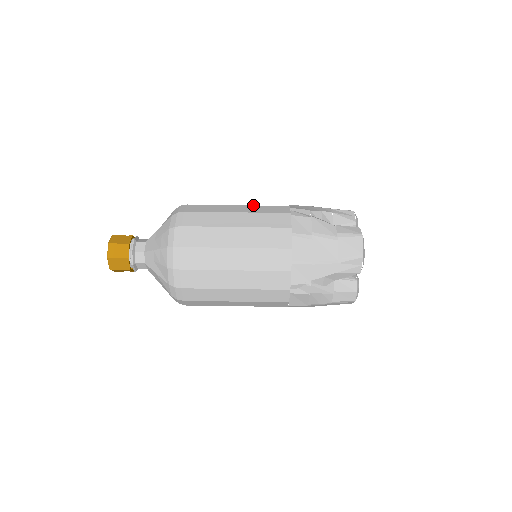
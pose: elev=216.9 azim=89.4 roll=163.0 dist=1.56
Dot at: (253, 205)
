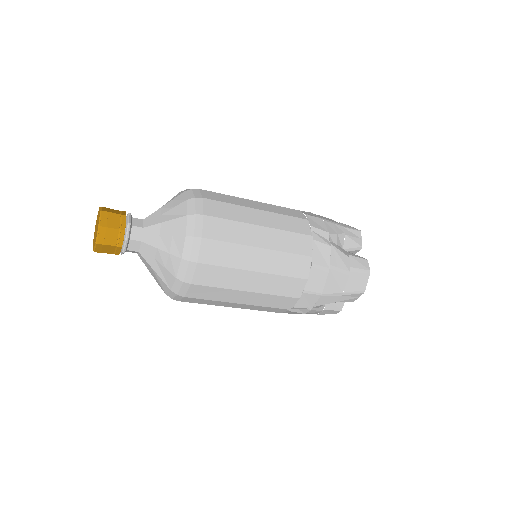
Dot at: (273, 212)
